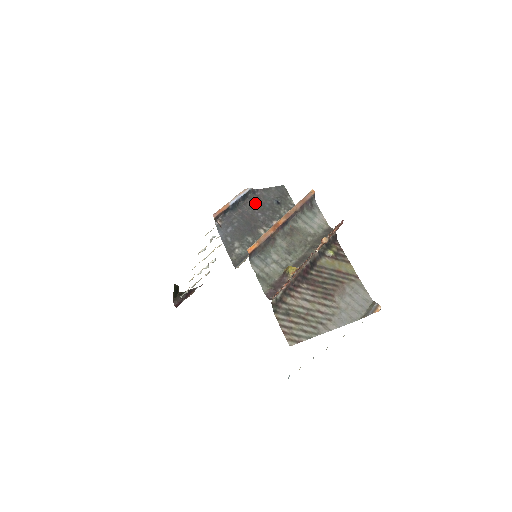
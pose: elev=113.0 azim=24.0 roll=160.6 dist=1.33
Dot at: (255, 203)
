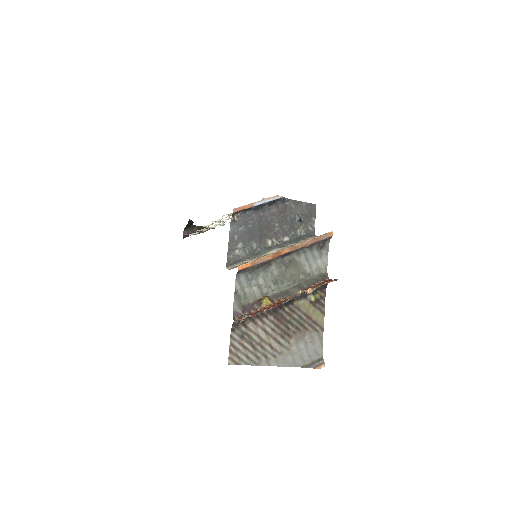
Dot at: (279, 212)
